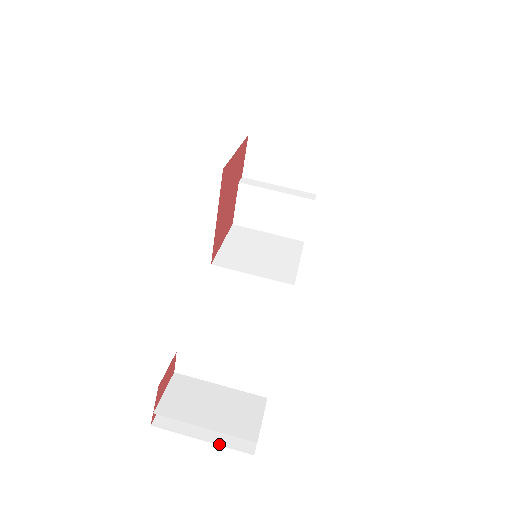
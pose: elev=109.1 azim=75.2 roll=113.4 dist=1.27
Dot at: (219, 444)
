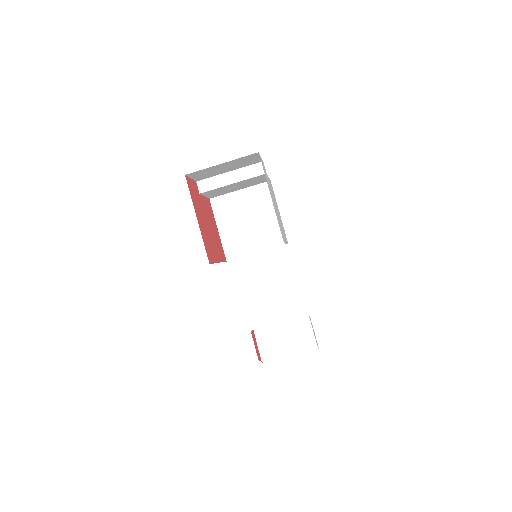
Dot at: (300, 353)
